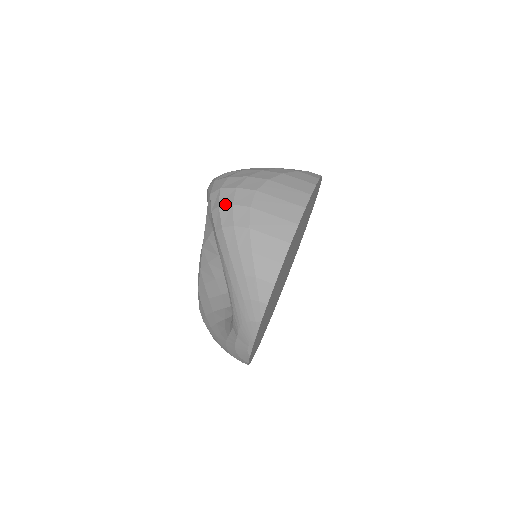
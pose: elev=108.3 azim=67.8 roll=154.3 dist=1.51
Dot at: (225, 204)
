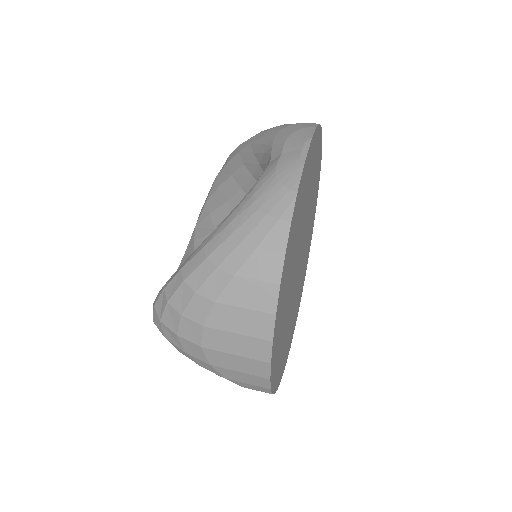
Dot at: occluded
